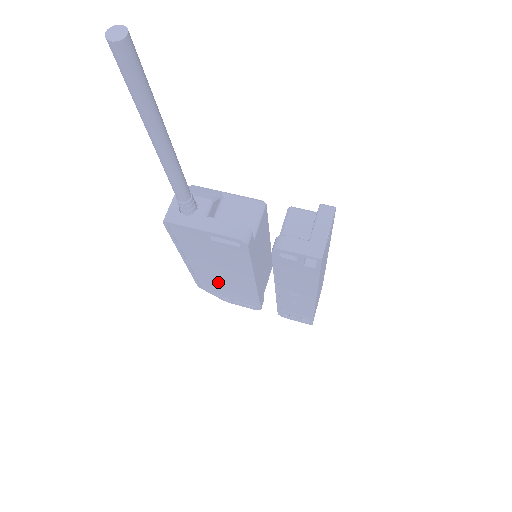
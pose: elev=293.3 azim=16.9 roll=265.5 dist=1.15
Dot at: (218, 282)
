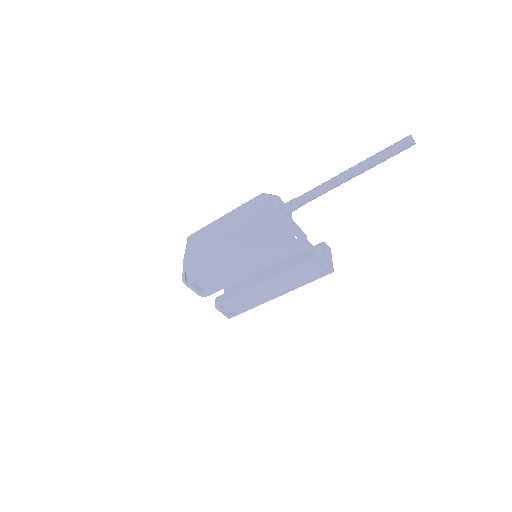
Dot at: (217, 264)
